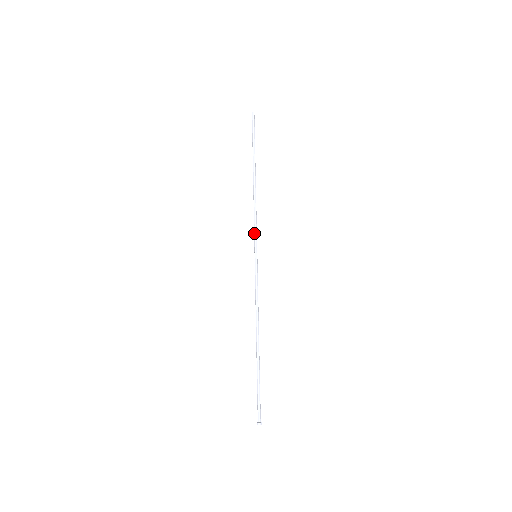
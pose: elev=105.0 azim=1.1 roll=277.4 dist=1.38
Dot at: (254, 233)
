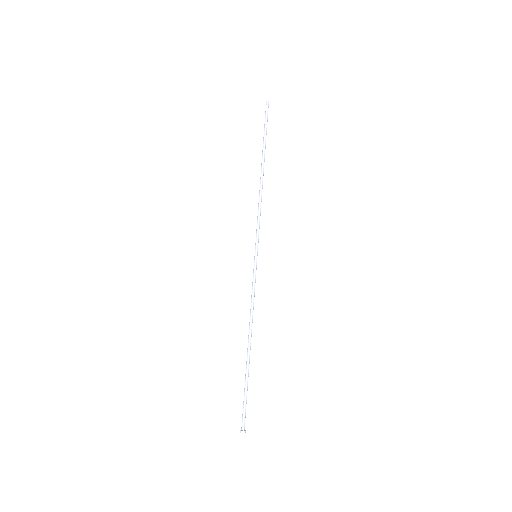
Dot at: (256, 232)
